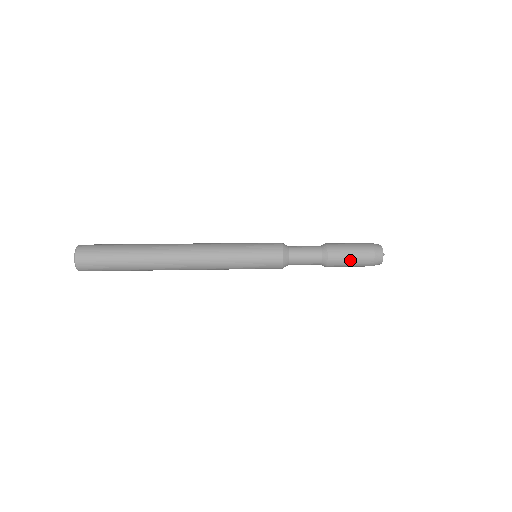
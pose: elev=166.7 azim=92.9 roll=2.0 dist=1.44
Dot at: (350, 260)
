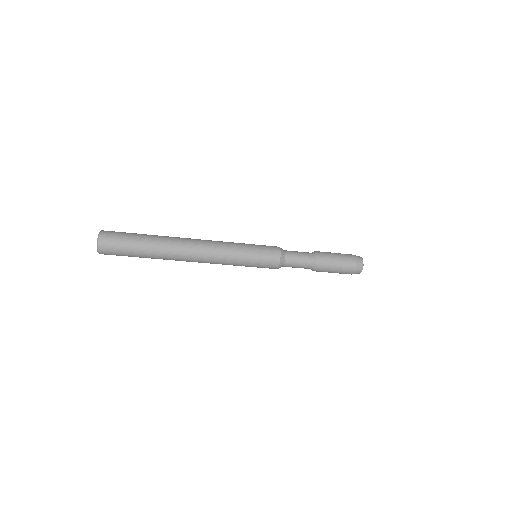
Dot at: (336, 260)
